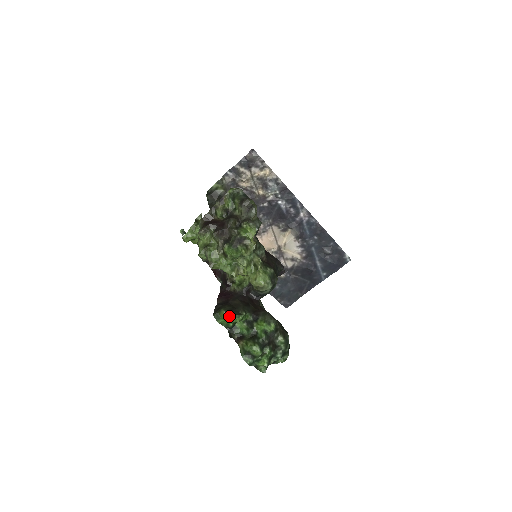
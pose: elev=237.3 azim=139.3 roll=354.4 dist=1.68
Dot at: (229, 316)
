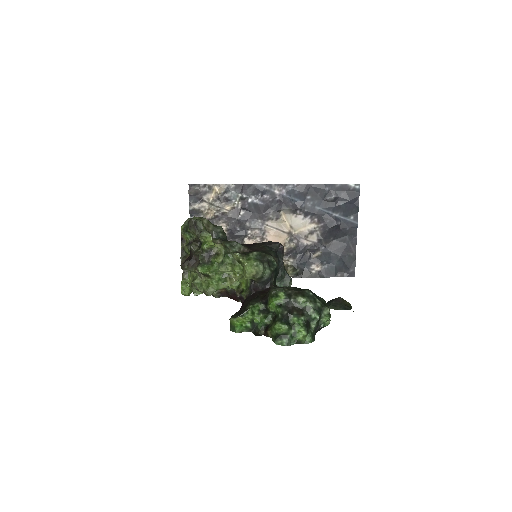
Dot at: (238, 319)
